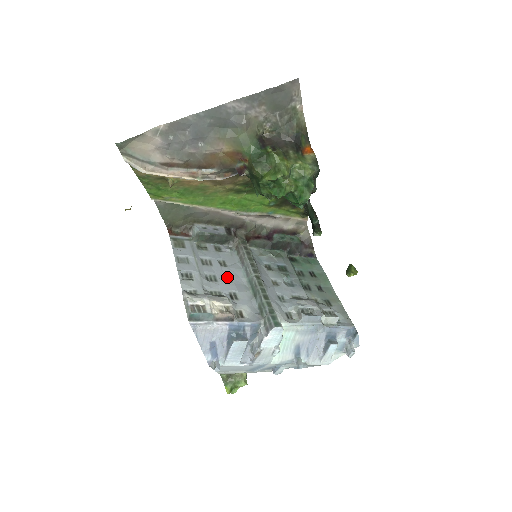
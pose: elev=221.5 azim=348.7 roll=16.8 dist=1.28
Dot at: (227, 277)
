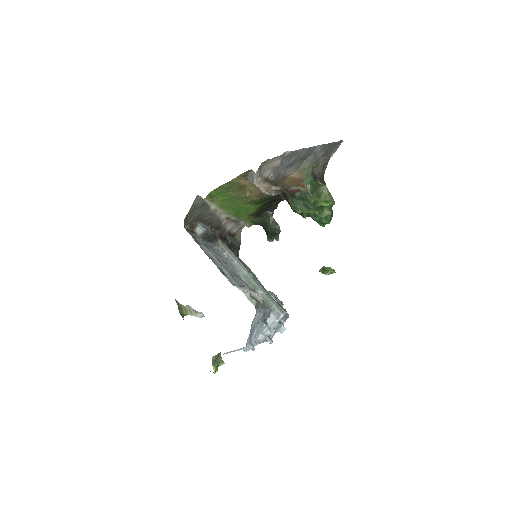
Dot at: (233, 272)
